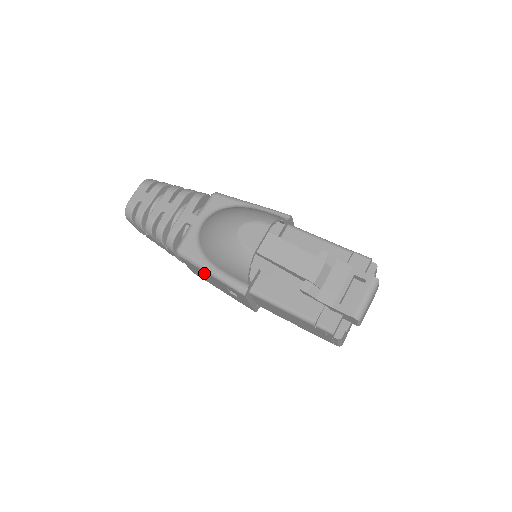
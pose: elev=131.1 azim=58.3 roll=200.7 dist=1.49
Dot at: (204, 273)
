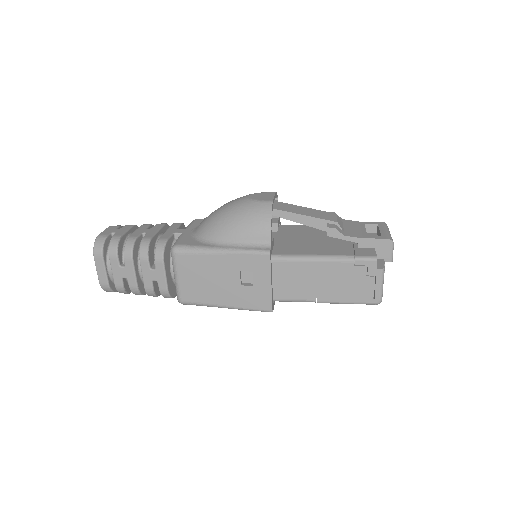
Dot at: (210, 263)
